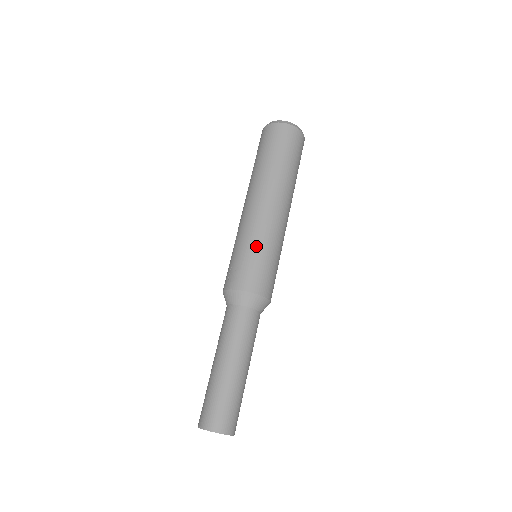
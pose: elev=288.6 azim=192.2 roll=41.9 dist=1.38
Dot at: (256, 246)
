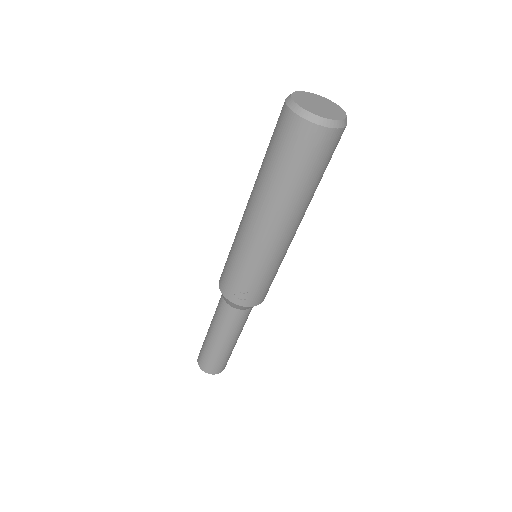
Dot at: (269, 273)
